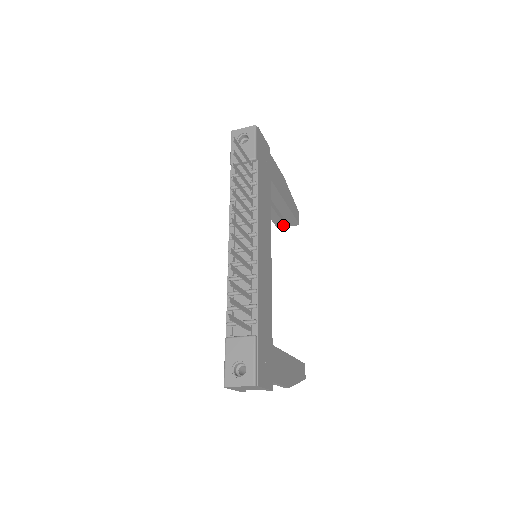
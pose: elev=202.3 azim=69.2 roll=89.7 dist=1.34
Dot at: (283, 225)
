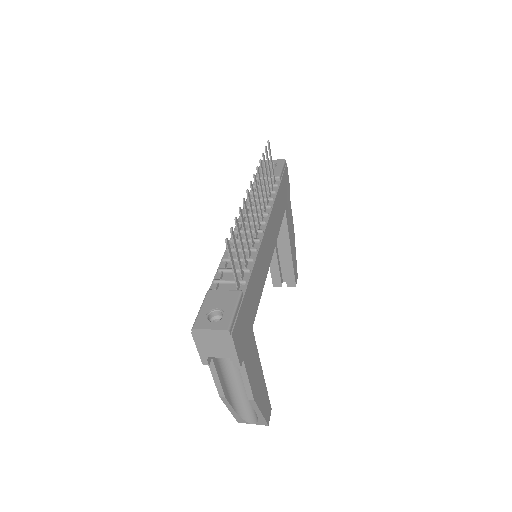
Dot at: (280, 283)
